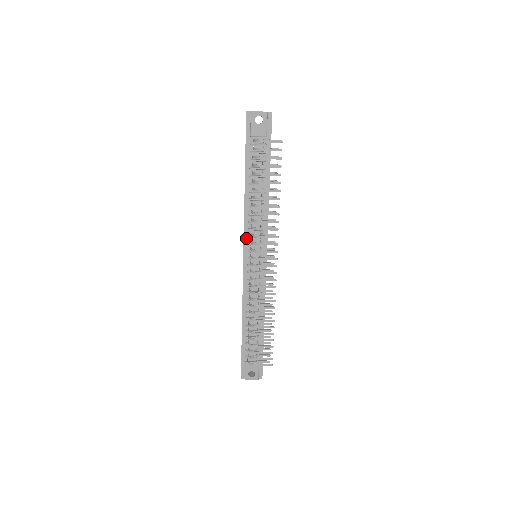
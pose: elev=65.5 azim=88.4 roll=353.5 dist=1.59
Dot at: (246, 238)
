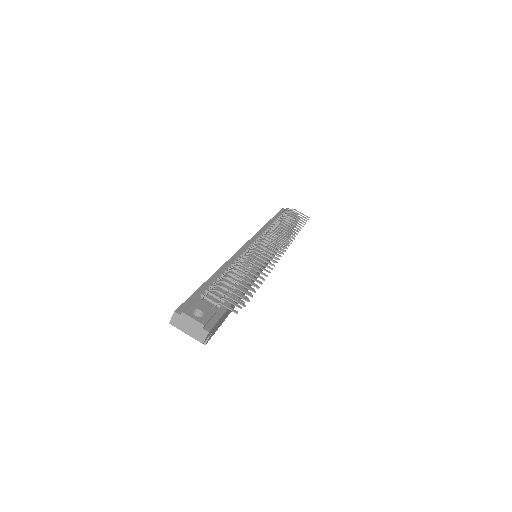
Dot at: (255, 237)
